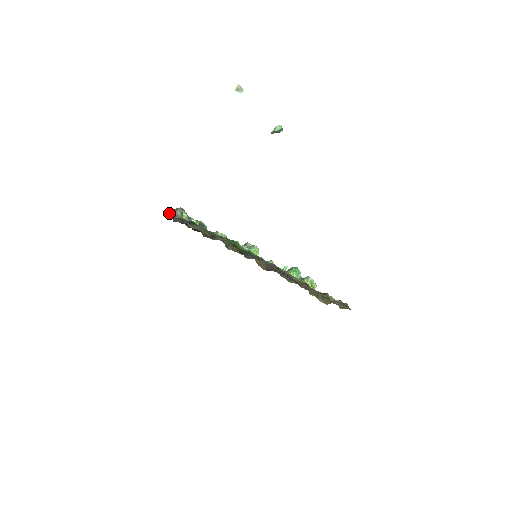
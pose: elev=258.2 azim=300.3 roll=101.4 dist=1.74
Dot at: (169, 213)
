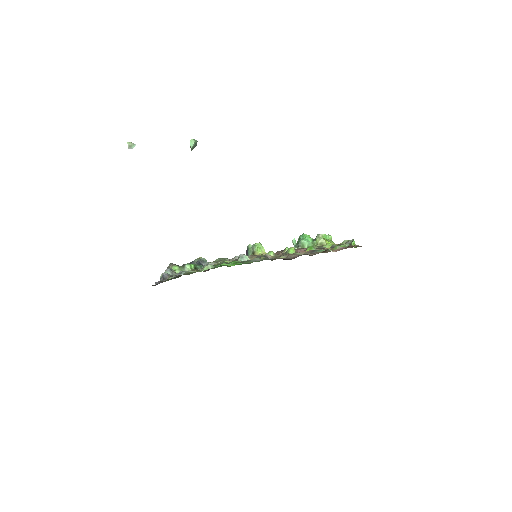
Dot at: (160, 279)
